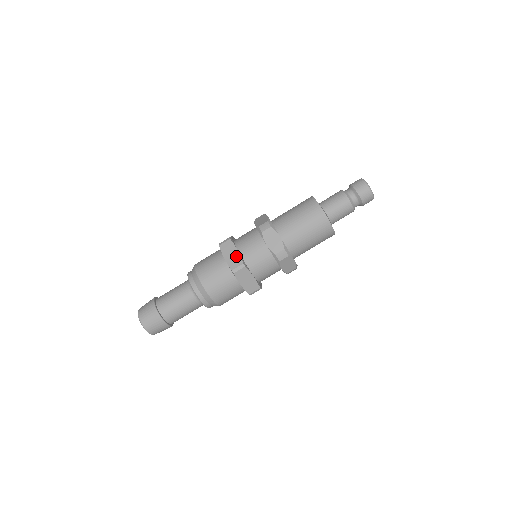
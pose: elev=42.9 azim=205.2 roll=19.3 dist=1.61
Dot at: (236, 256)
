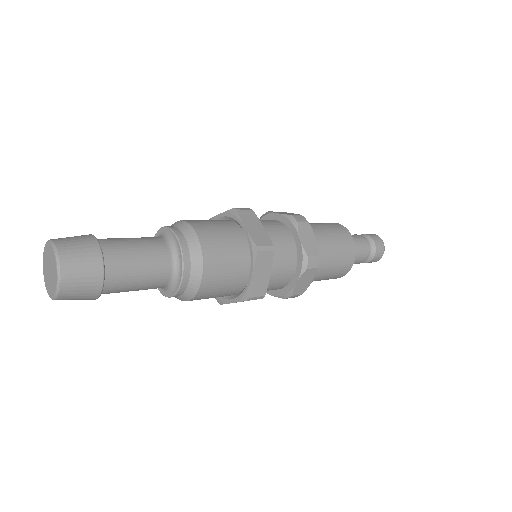
Dot at: (263, 232)
